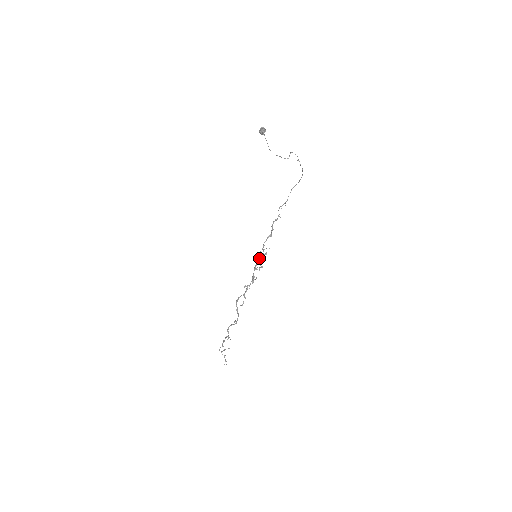
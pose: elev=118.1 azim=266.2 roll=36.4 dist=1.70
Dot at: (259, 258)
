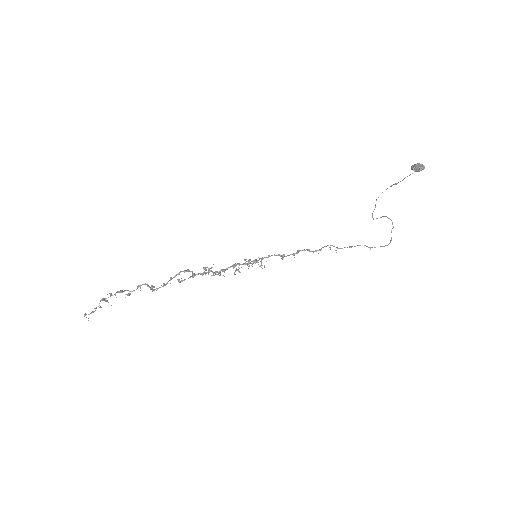
Dot at: (246, 261)
